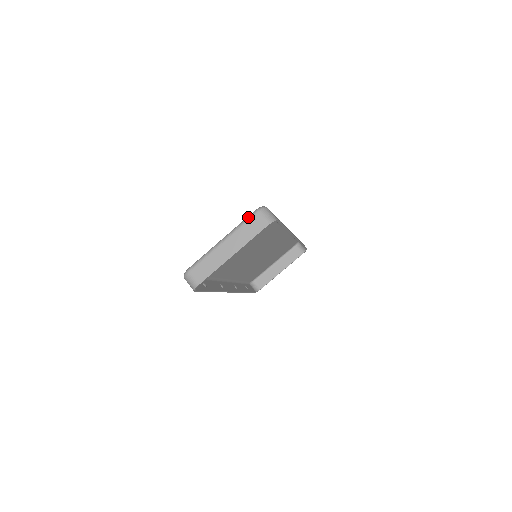
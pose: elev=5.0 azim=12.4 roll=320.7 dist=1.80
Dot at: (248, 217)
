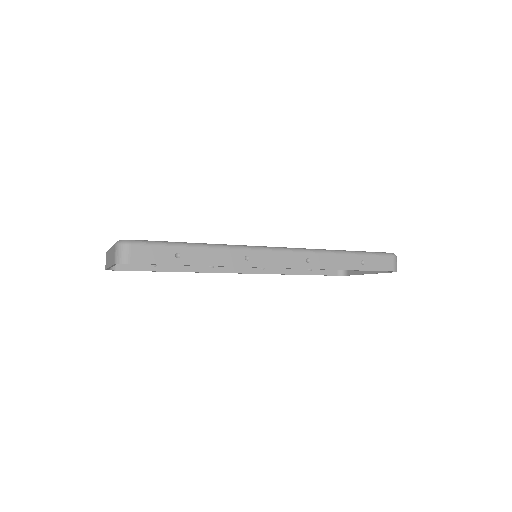
Dot at: occluded
